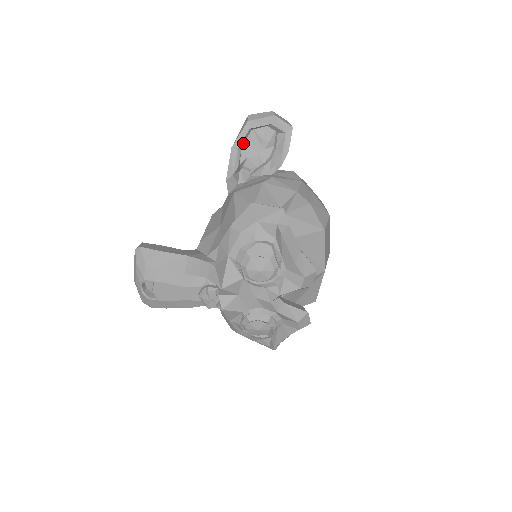
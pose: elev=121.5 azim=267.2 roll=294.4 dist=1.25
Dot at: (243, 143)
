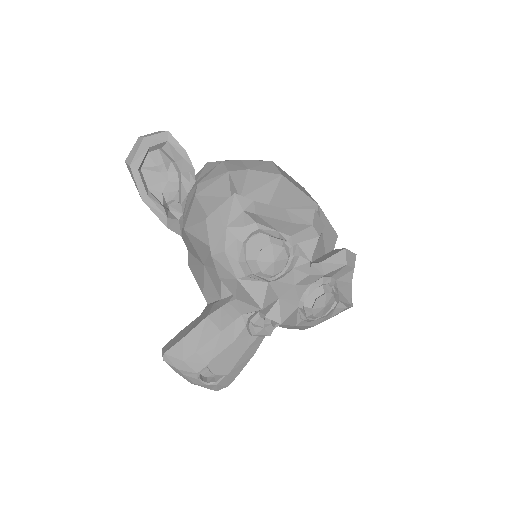
Dot at: (146, 186)
